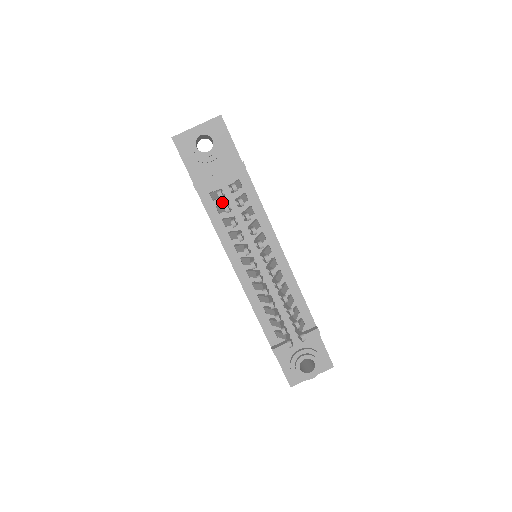
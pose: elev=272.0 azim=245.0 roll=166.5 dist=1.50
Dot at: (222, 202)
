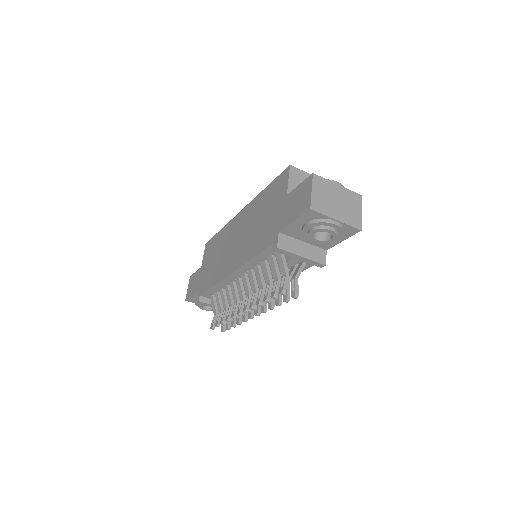
Dot at: occluded
